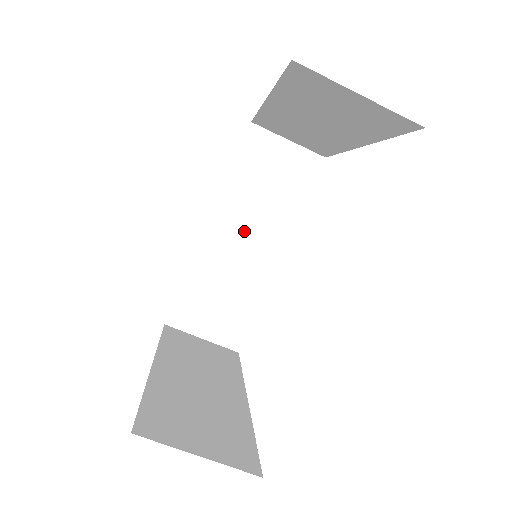
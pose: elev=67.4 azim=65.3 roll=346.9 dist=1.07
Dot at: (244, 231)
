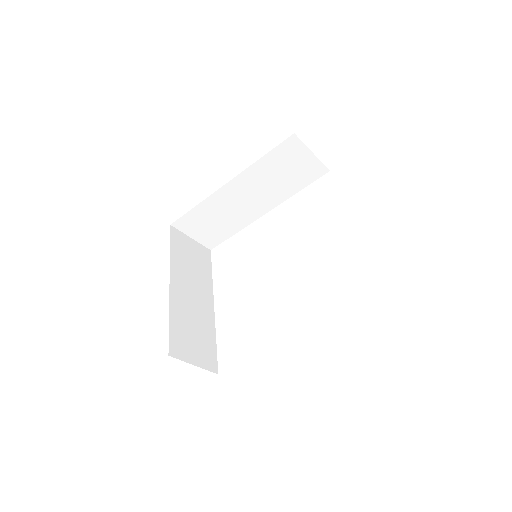
Dot at: (250, 193)
